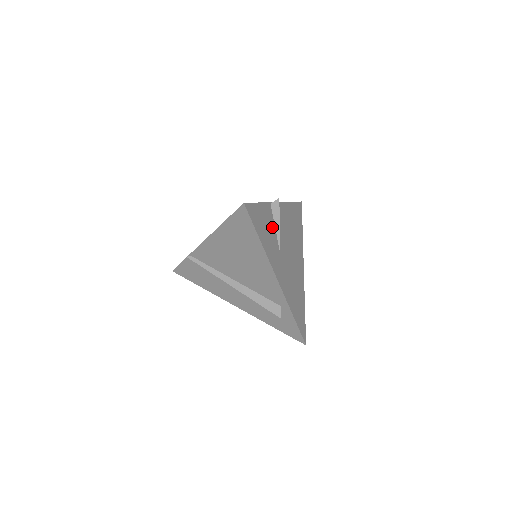
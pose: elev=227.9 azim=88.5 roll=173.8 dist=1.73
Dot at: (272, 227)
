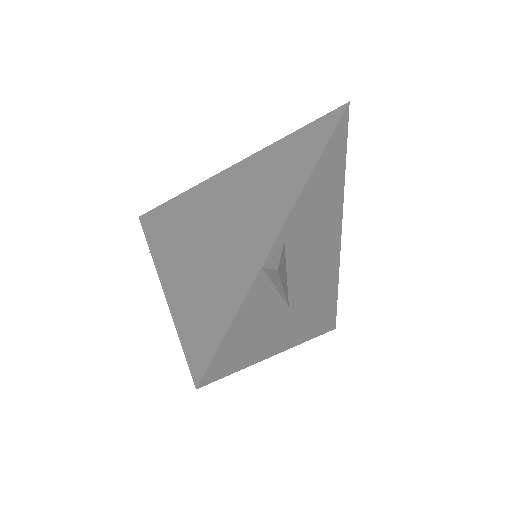
Dot at: (269, 300)
